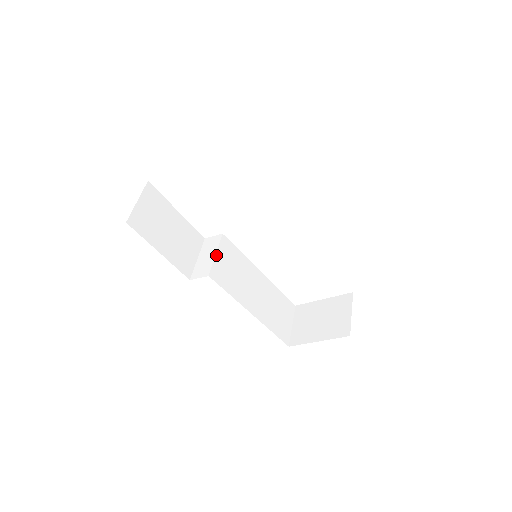
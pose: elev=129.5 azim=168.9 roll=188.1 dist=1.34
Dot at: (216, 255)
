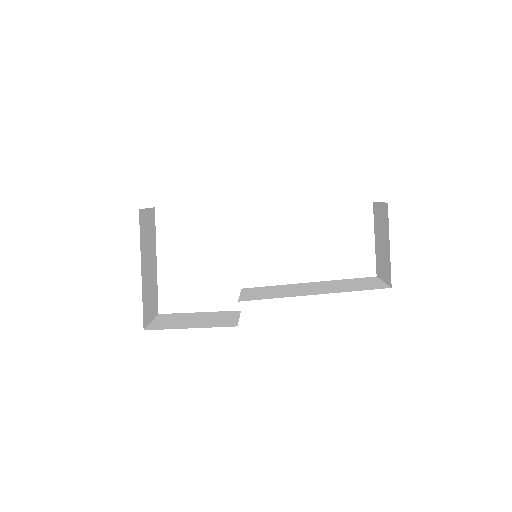
Dot at: (240, 295)
